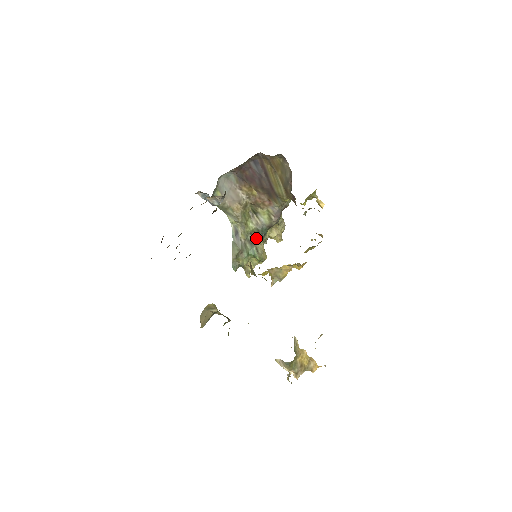
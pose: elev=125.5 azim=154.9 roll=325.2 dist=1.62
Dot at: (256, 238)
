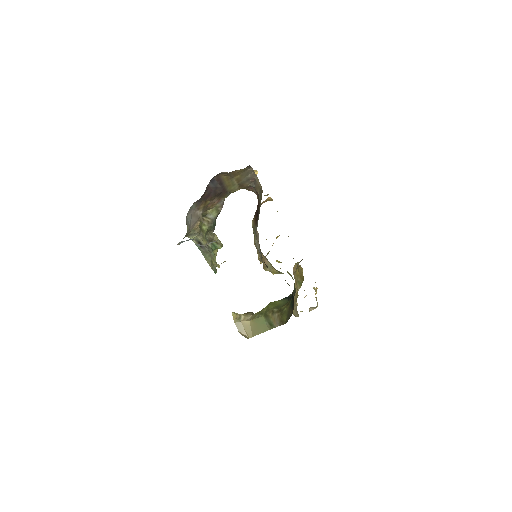
Dot at: (210, 234)
